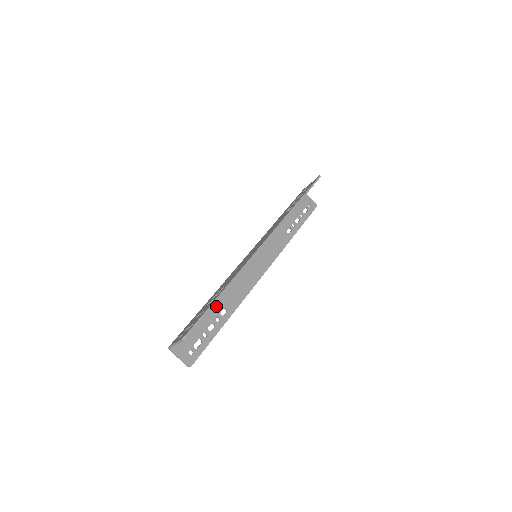
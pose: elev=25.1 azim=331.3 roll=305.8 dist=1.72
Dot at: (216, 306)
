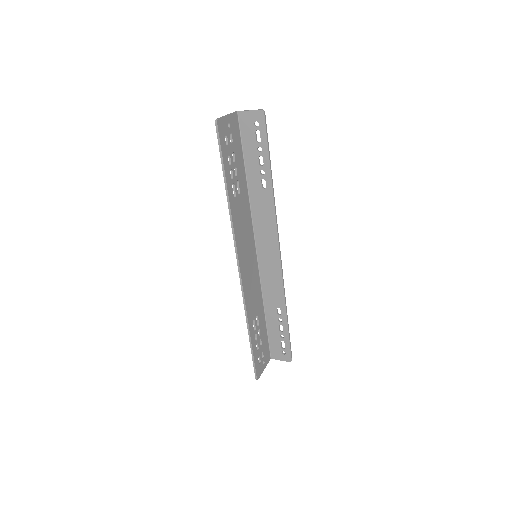
Dot at: (271, 311)
